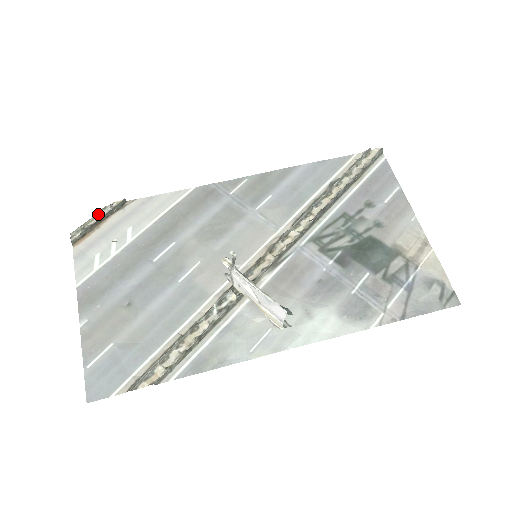
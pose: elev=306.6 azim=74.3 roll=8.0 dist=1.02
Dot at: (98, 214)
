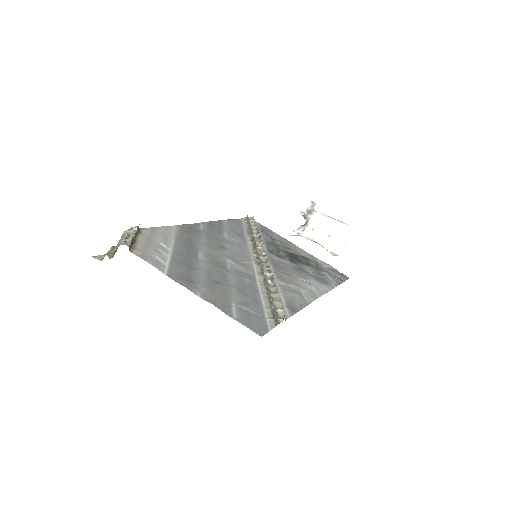
Dot at: (128, 233)
